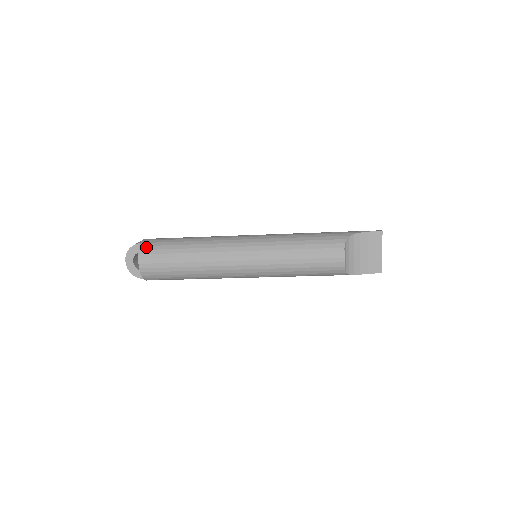
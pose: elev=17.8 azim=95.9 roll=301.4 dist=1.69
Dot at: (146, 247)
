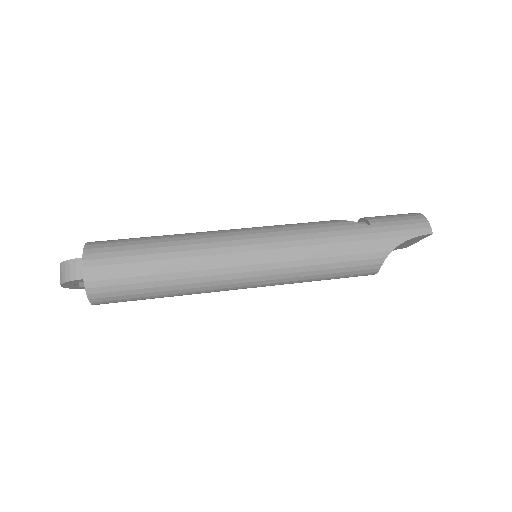
Dot at: (97, 290)
